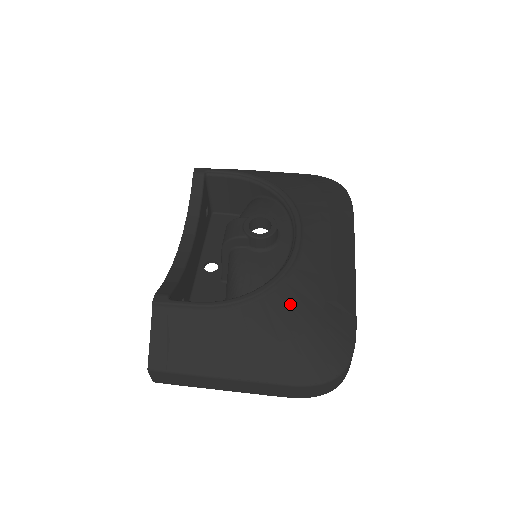
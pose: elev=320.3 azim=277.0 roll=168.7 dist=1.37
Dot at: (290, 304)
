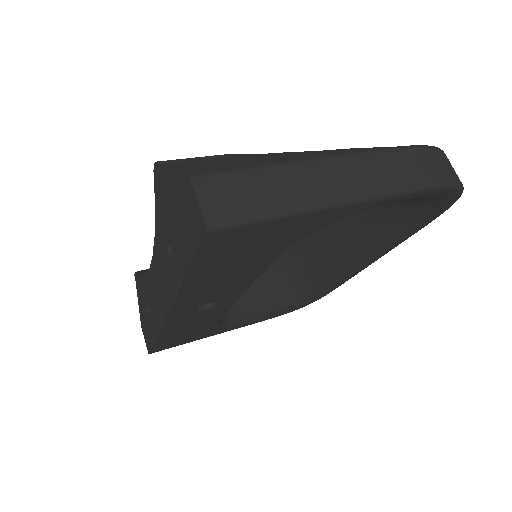
Dot at: occluded
